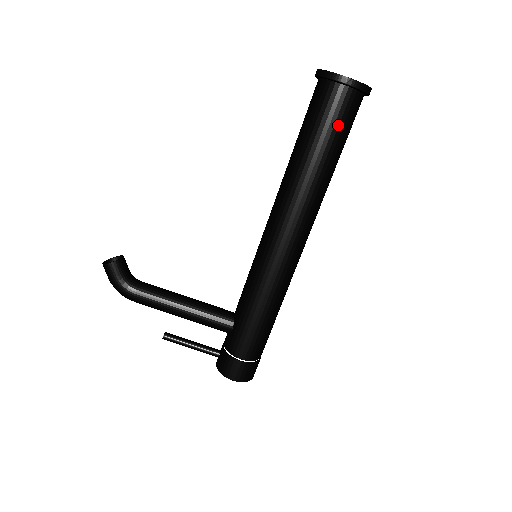
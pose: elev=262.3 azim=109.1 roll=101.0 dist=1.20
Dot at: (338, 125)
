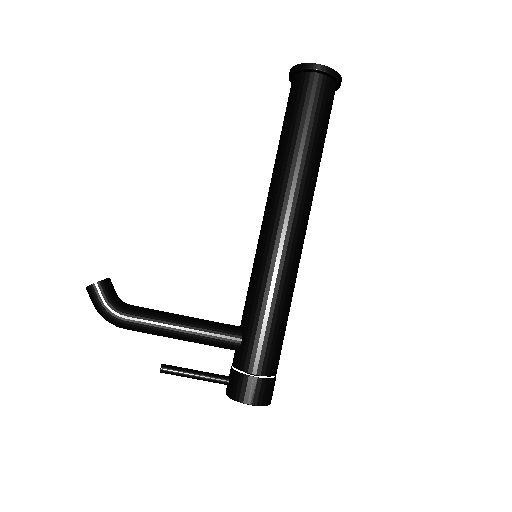
Dot at: (319, 109)
